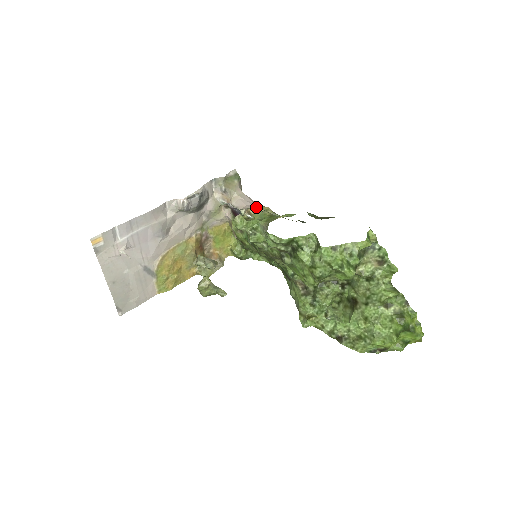
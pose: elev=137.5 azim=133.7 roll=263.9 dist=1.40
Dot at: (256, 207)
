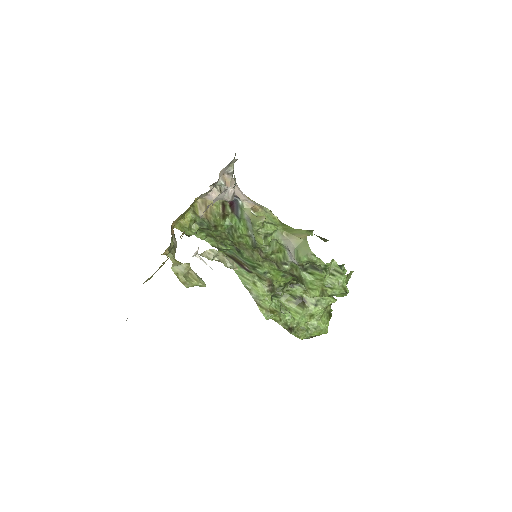
Dot at: (254, 201)
